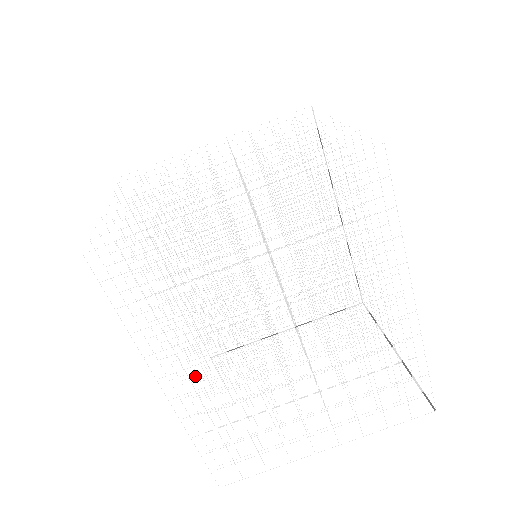
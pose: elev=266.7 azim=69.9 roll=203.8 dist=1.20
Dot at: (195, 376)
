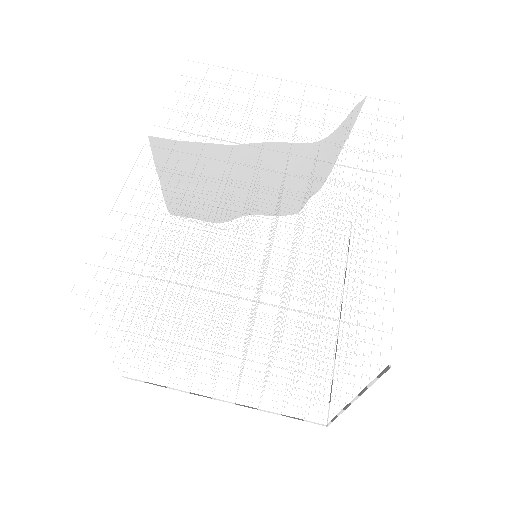
Dot at: occluded
